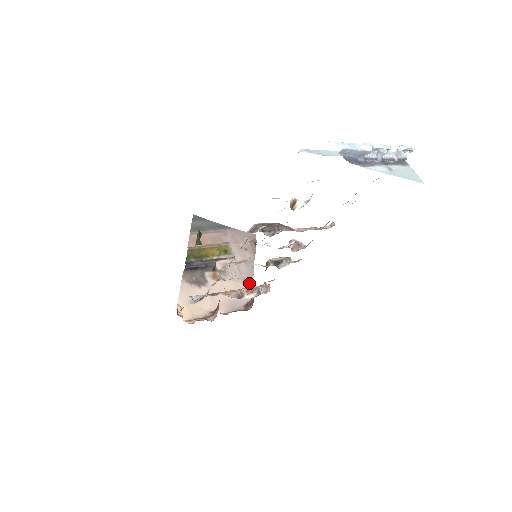
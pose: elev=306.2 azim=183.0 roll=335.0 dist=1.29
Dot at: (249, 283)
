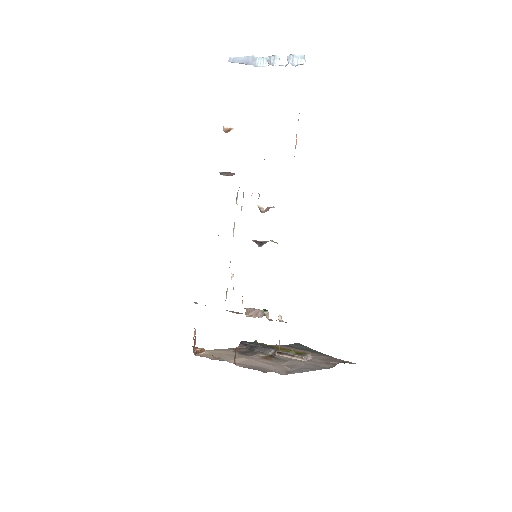
Dot at: (299, 371)
